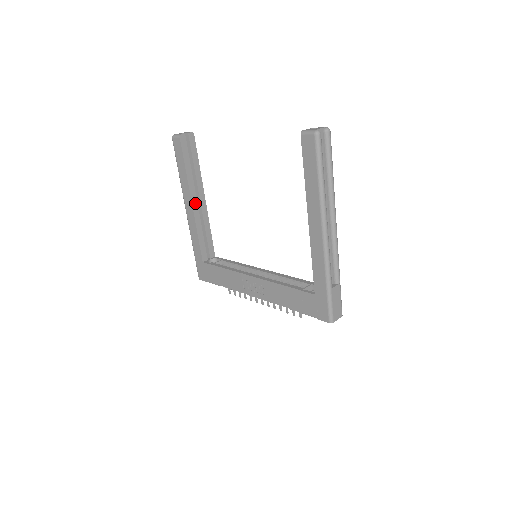
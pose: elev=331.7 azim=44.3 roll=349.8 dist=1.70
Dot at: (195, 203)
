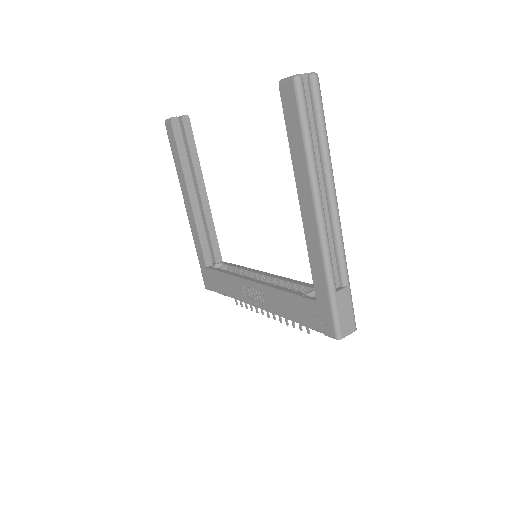
Dot at: (193, 198)
